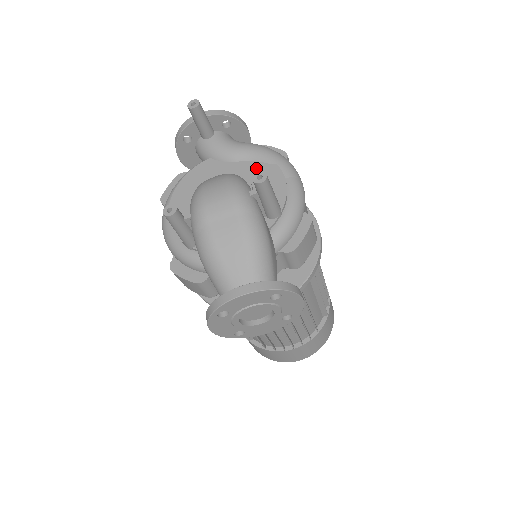
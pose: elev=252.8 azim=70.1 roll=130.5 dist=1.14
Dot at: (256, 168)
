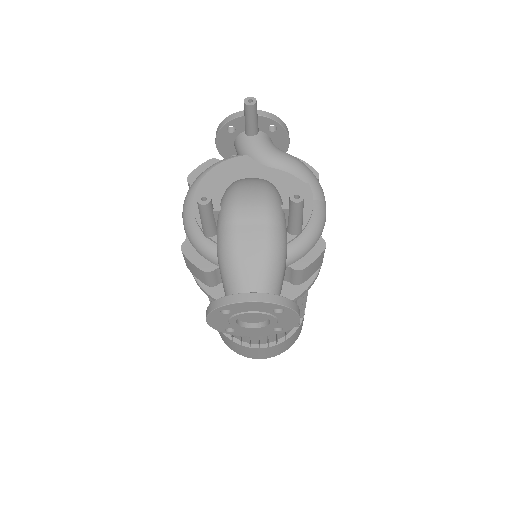
Dot at: (289, 180)
